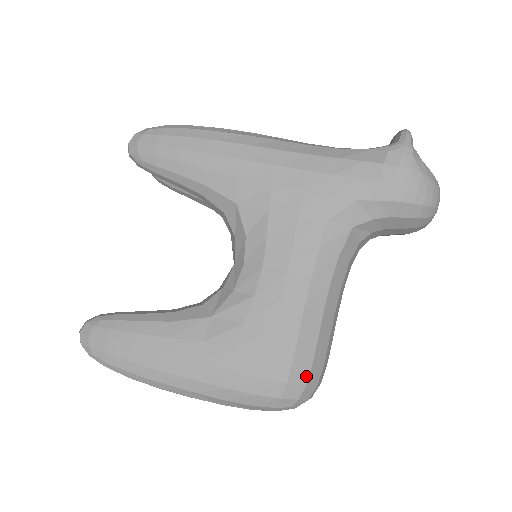
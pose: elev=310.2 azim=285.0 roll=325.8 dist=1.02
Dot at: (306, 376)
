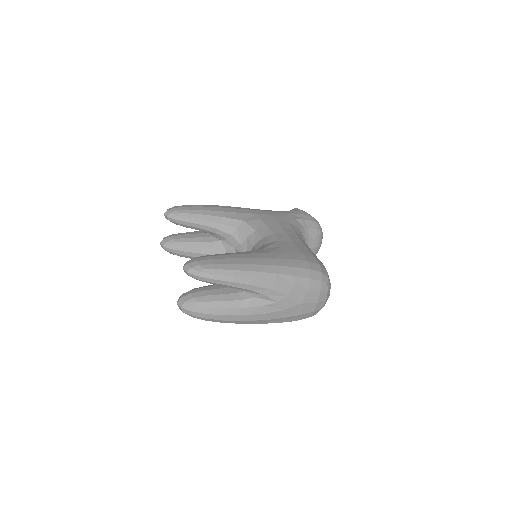
Dot at: (324, 267)
